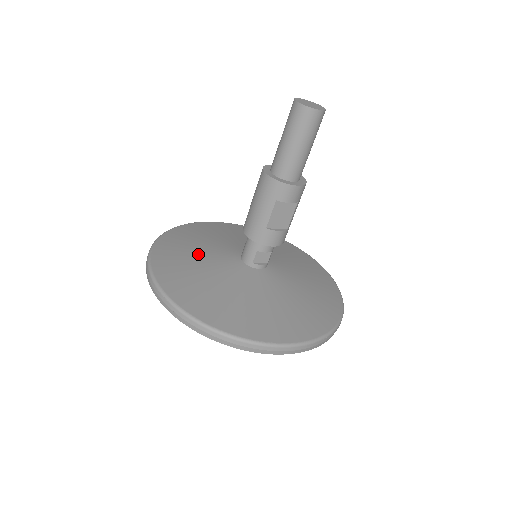
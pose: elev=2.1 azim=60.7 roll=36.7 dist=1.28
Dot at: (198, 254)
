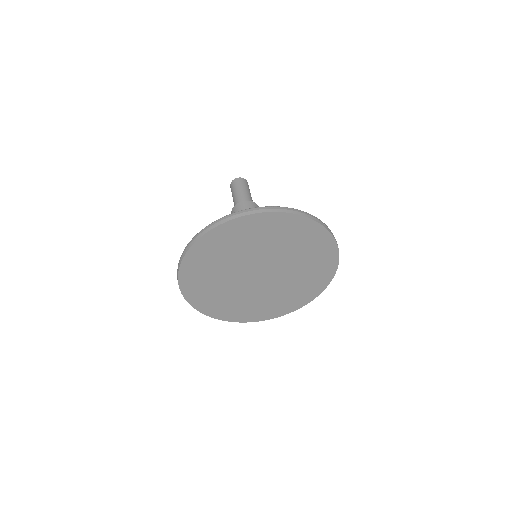
Dot at: occluded
